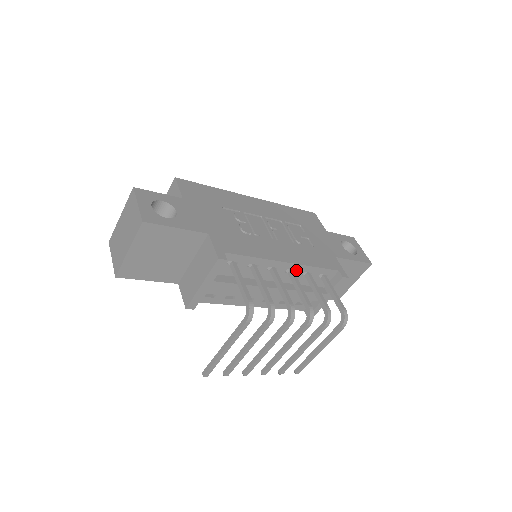
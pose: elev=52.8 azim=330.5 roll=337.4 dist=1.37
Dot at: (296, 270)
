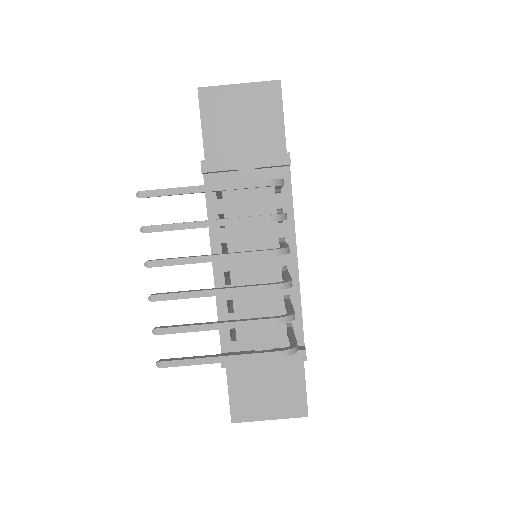
Dot at: occluded
